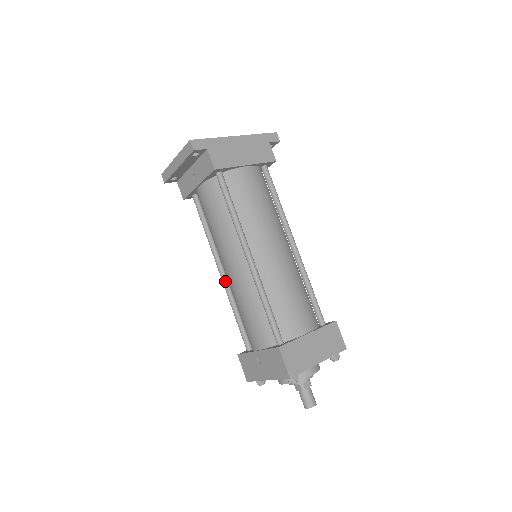
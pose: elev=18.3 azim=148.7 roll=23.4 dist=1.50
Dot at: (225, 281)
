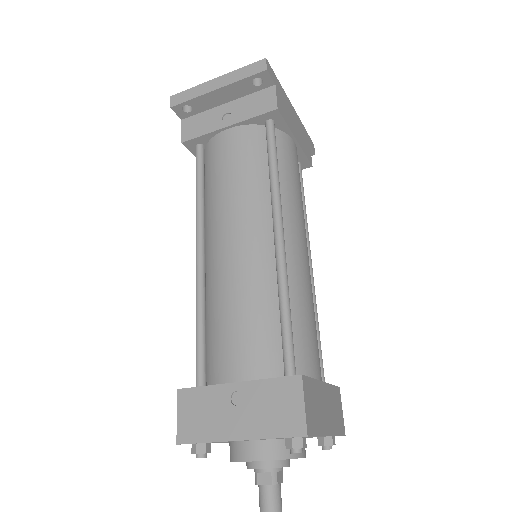
Dot at: (202, 267)
